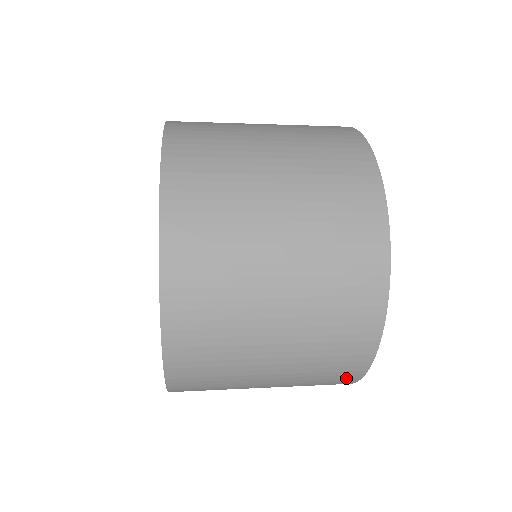
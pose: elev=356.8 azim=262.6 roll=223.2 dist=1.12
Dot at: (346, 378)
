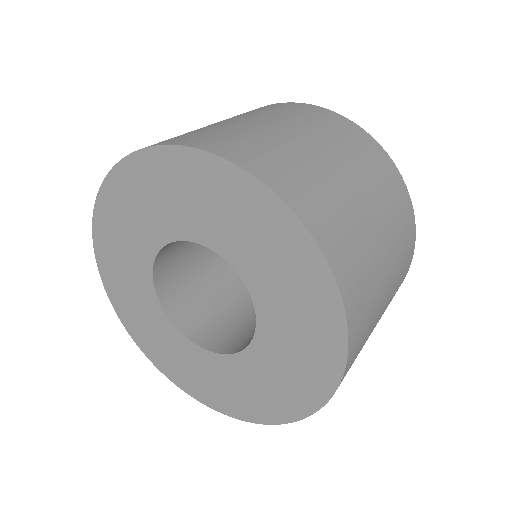
Dot at: occluded
